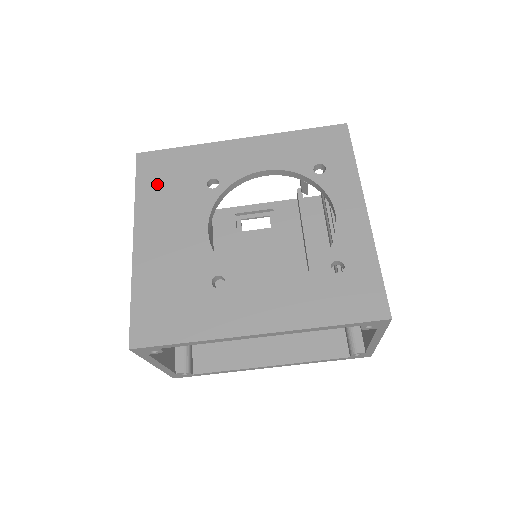
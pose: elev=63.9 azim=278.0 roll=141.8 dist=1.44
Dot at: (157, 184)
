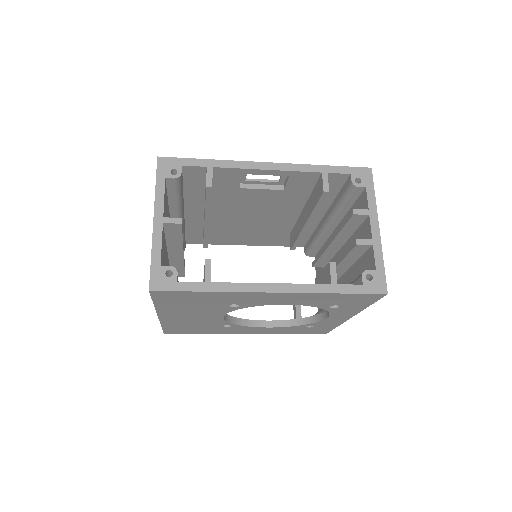
Dot at: (177, 303)
